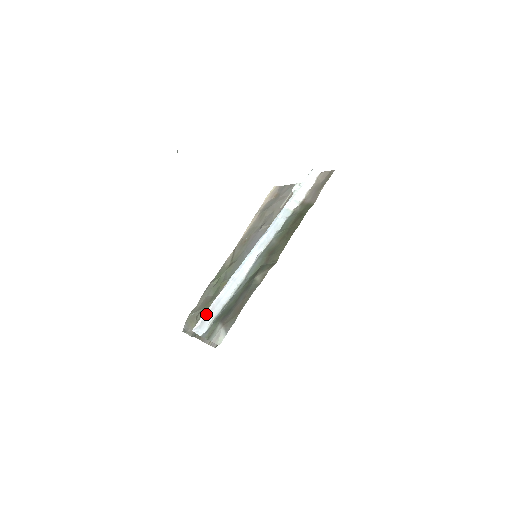
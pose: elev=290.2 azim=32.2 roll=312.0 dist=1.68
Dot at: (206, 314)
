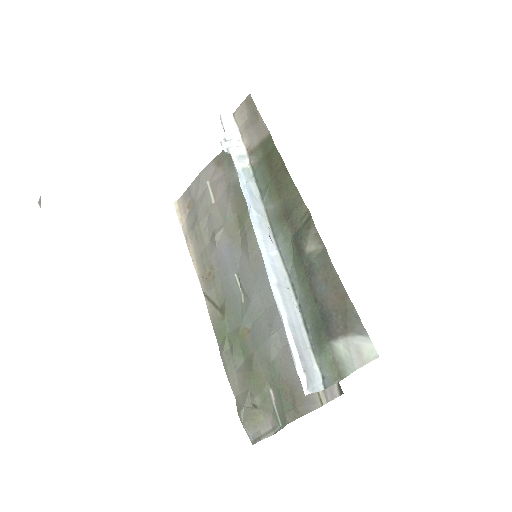
Dot at: (297, 356)
